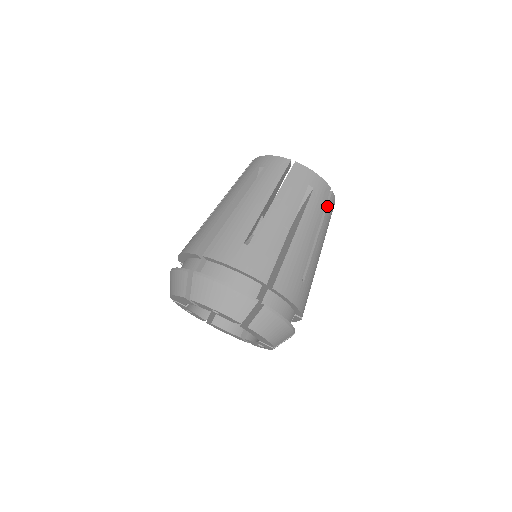
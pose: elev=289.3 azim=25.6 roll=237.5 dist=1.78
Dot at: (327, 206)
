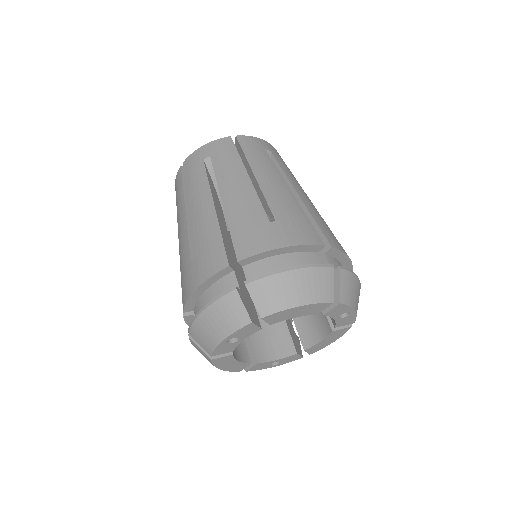
Dot at: (241, 150)
